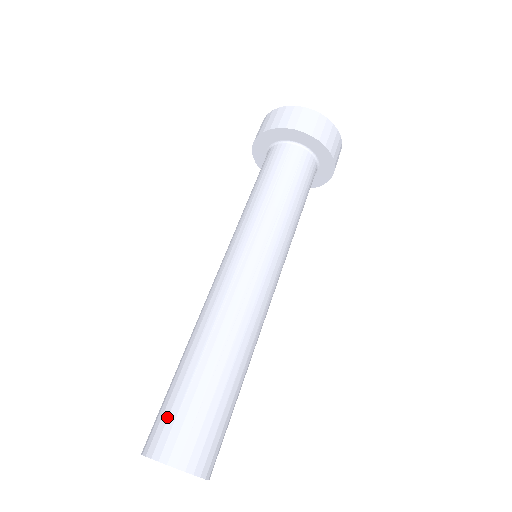
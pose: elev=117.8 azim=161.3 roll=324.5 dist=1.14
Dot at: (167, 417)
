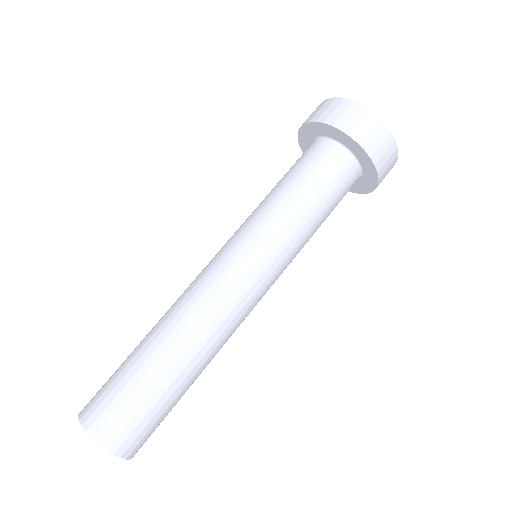
Dot at: (119, 405)
